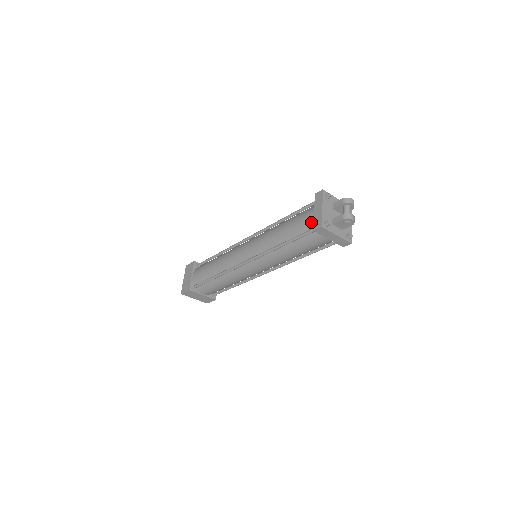
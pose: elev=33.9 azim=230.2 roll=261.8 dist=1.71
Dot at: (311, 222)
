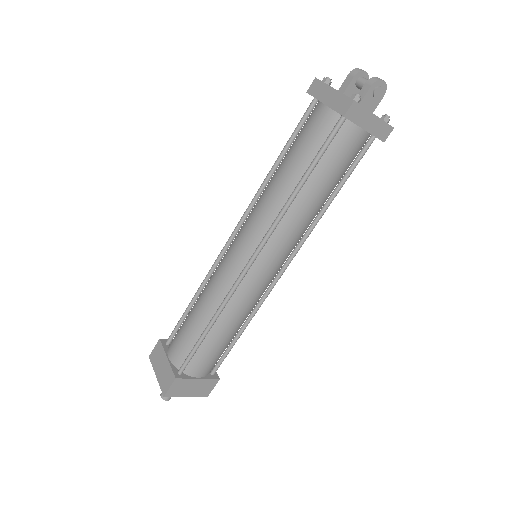
Dot at: (328, 119)
